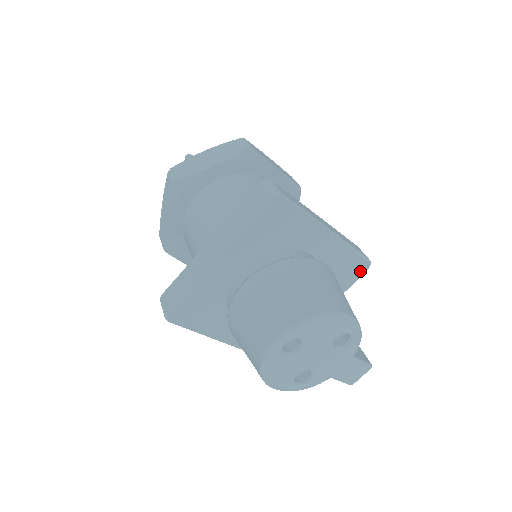
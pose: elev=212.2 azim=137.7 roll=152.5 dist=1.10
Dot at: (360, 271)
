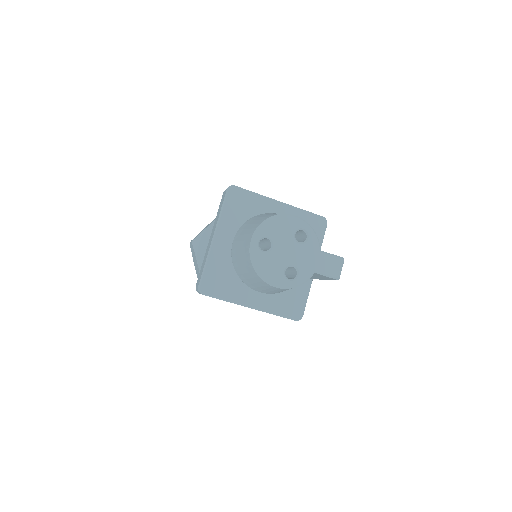
Dot at: (321, 226)
